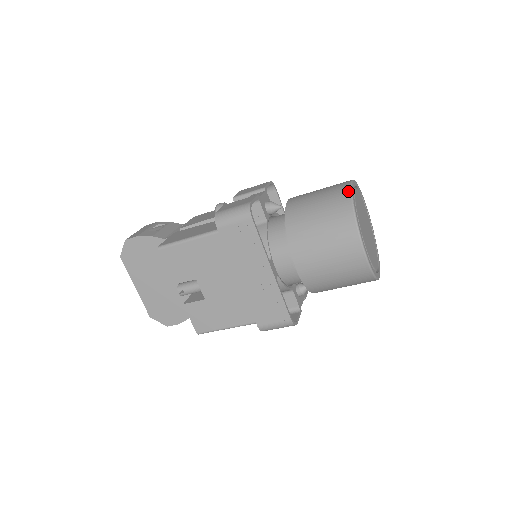
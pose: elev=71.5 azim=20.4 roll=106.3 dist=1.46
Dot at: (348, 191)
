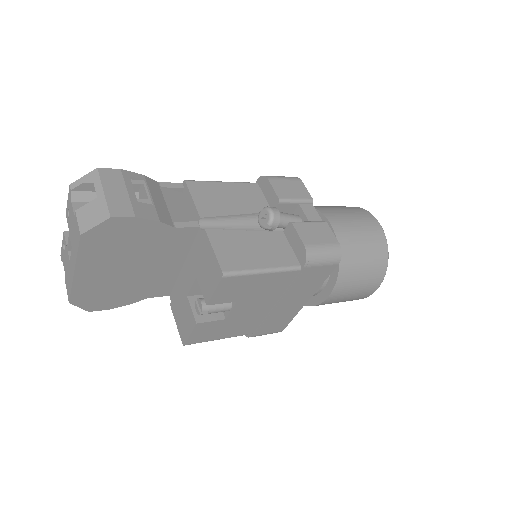
Dot at: (385, 239)
